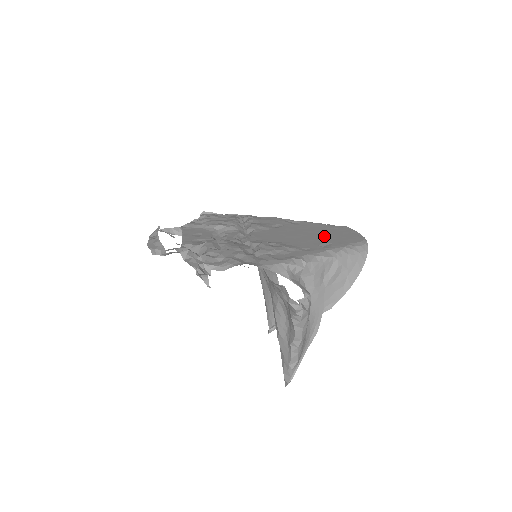
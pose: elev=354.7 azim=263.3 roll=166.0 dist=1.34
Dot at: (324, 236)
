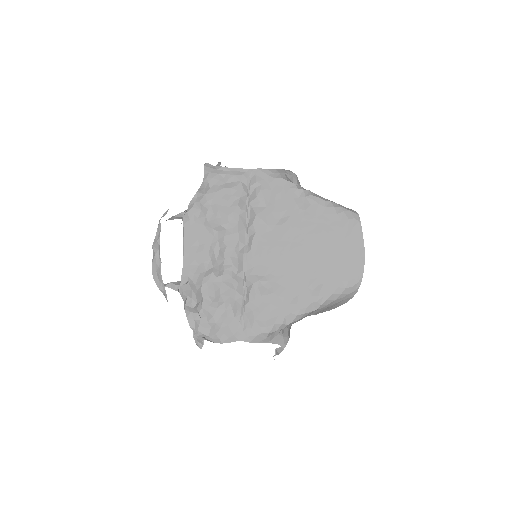
Dot at: (323, 258)
